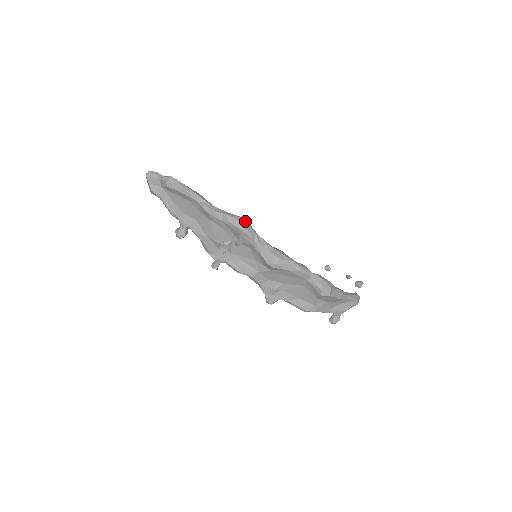
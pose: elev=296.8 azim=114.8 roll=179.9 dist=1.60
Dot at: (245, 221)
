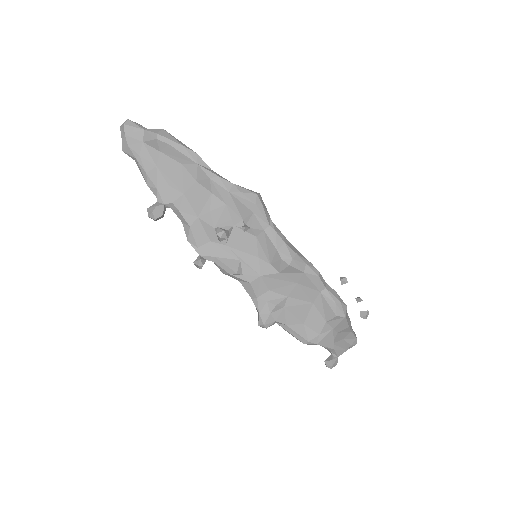
Dot at: (260, 197)
